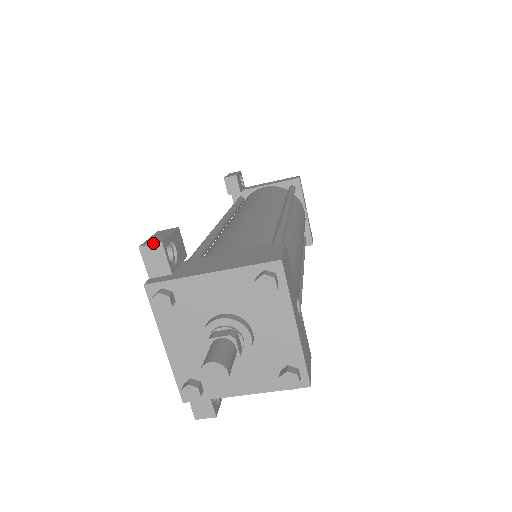
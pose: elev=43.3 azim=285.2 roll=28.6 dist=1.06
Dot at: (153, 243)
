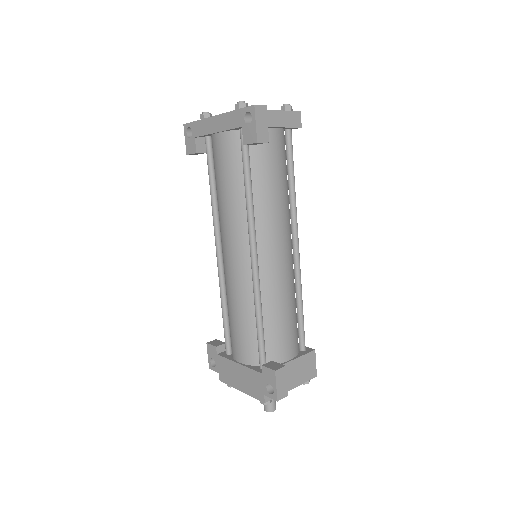
Dot at: occluded
